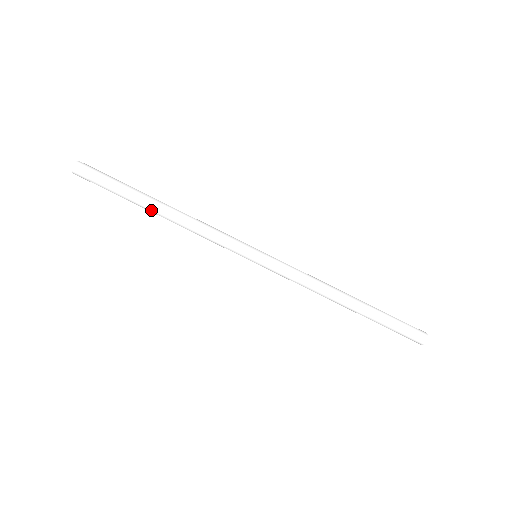
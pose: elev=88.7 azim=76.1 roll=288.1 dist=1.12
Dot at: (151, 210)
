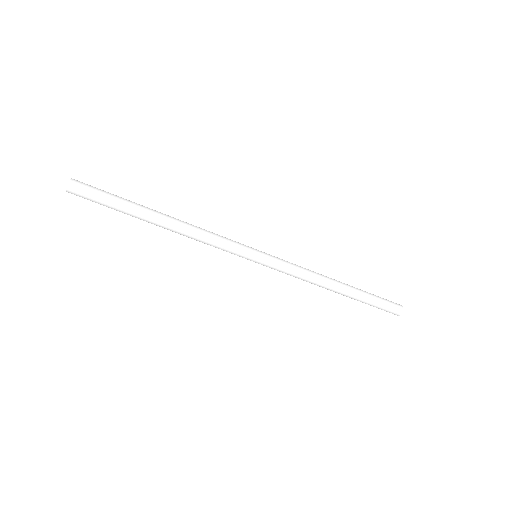
Dot at: occluded
